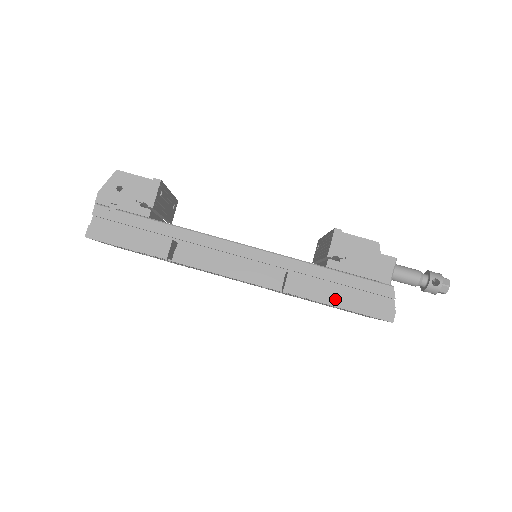
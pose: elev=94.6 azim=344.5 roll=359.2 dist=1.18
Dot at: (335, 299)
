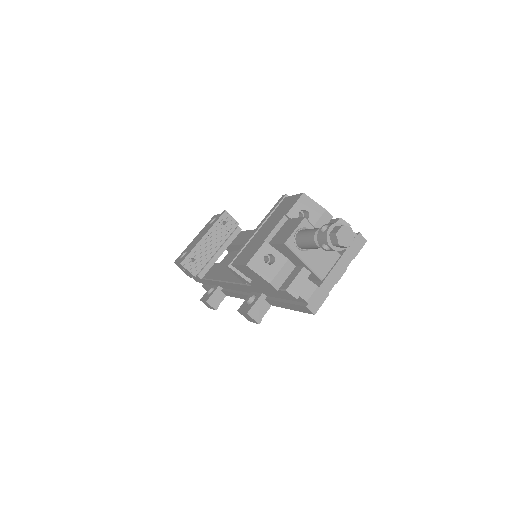
Dot at: (279, 304)
